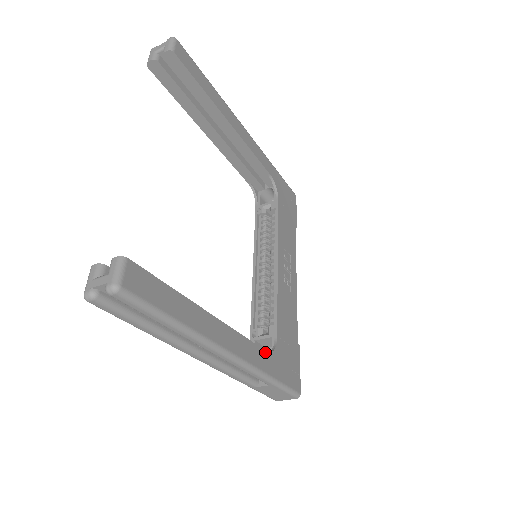
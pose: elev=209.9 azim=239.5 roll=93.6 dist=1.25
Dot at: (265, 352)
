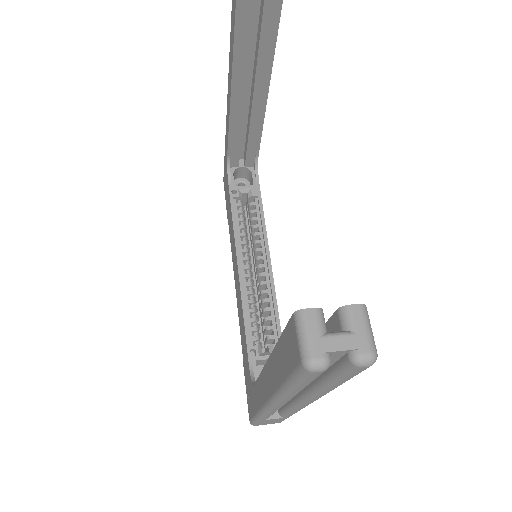
Dot at: occluded
